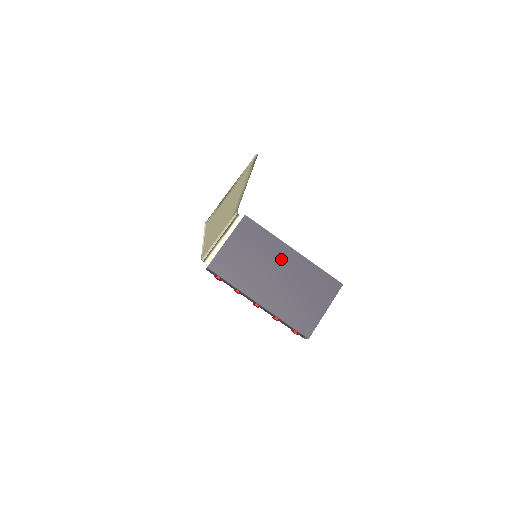
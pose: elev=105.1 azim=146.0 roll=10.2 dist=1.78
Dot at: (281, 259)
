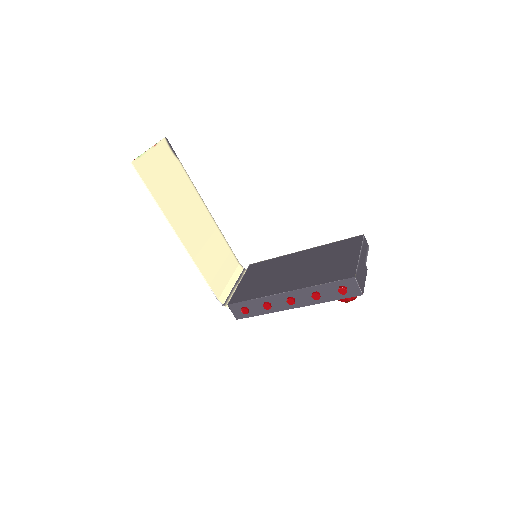
Dot at: (294, 261)
